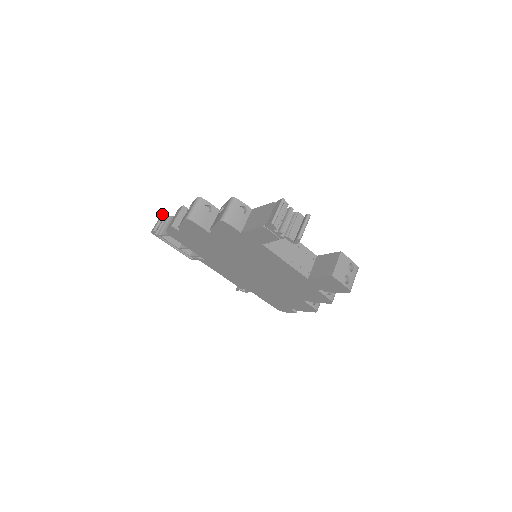
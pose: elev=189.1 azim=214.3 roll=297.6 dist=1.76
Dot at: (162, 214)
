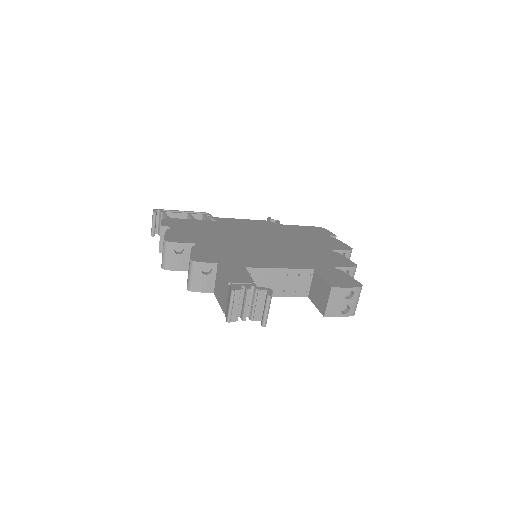
Dot at: (152, 216)
